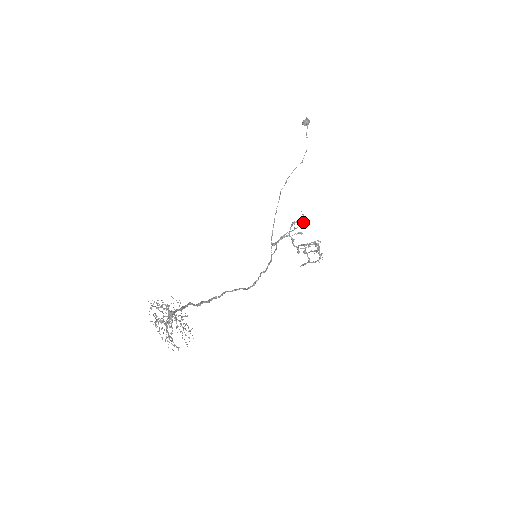
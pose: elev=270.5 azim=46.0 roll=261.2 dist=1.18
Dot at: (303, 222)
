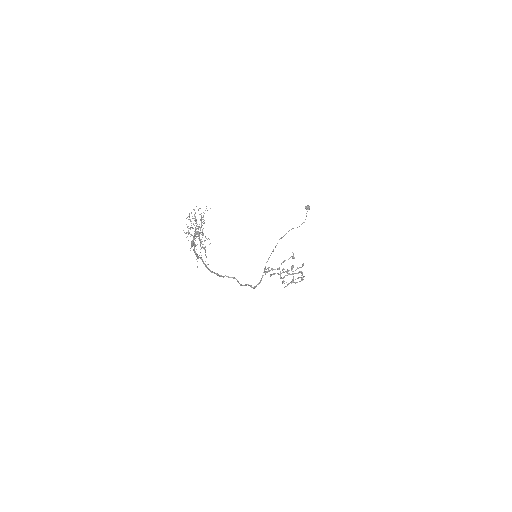
Dot at: (293, 257)
